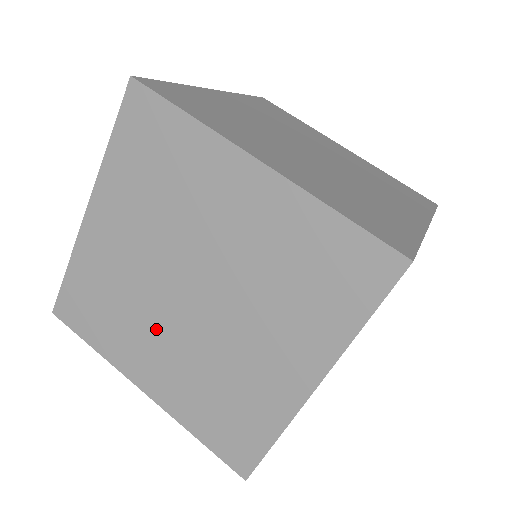
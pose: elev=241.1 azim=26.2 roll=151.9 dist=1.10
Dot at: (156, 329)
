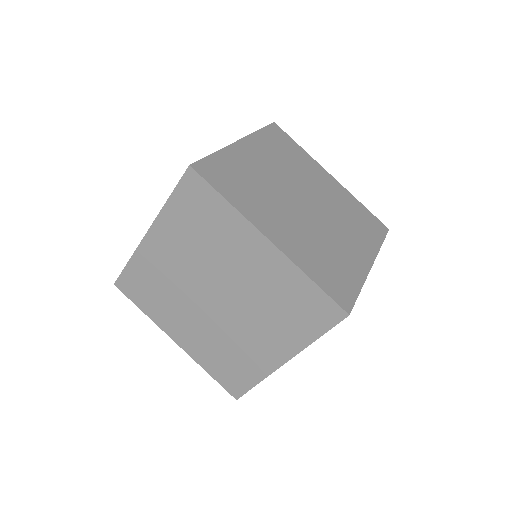
Dot at: (189, 311)
